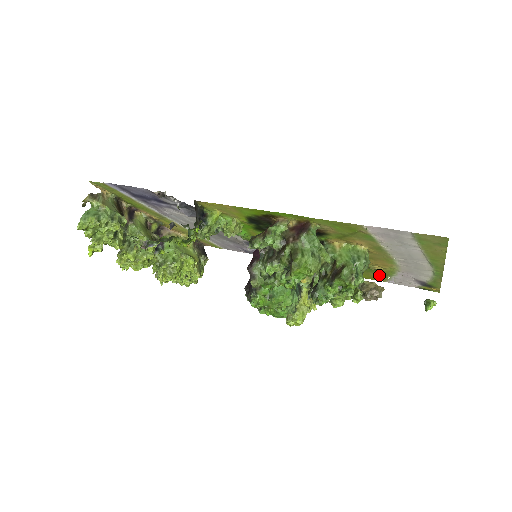
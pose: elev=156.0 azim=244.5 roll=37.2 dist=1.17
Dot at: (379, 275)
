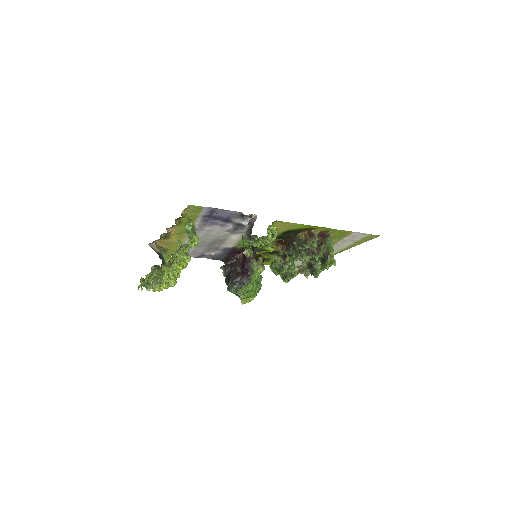
Dot at: occluded
